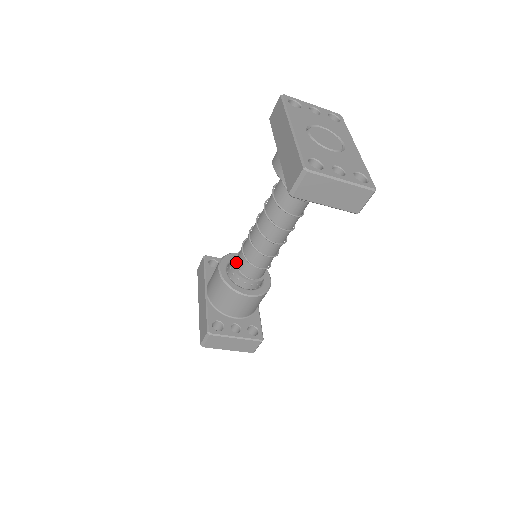
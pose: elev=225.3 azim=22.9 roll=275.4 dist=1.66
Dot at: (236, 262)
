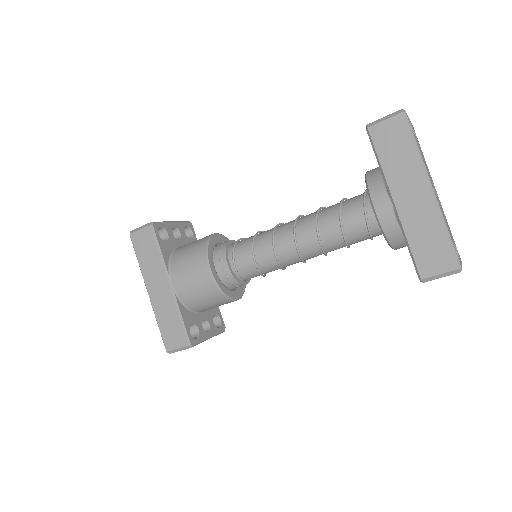
Dot at: (235, 265)
